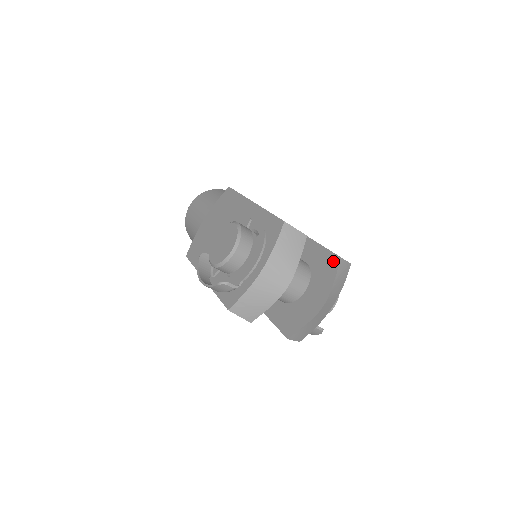
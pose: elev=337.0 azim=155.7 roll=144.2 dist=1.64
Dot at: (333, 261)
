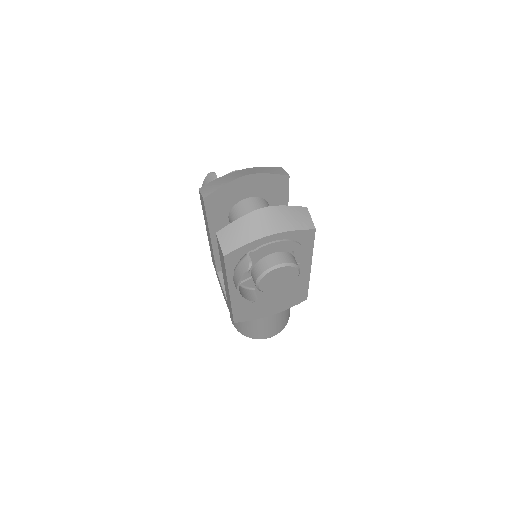
Dot at: occluded
